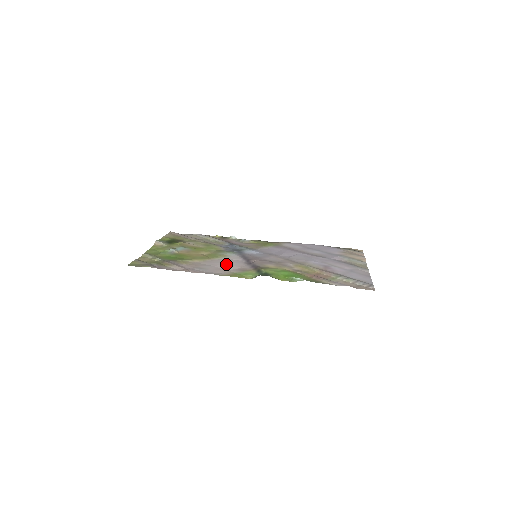
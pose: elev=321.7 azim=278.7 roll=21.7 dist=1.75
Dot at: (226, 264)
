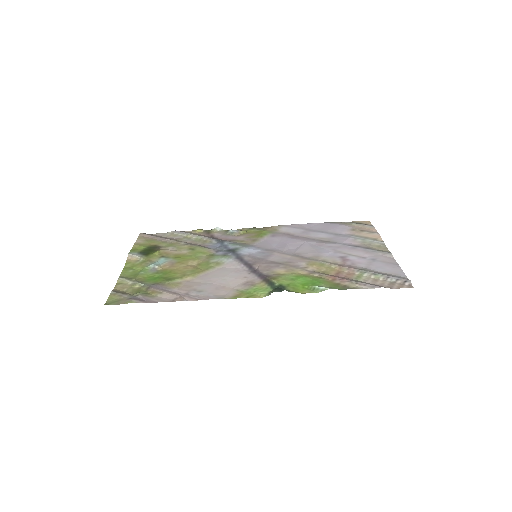
Dot at: (226, 277)
